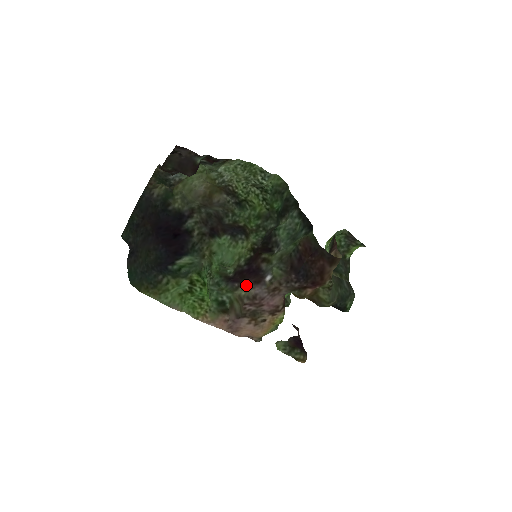
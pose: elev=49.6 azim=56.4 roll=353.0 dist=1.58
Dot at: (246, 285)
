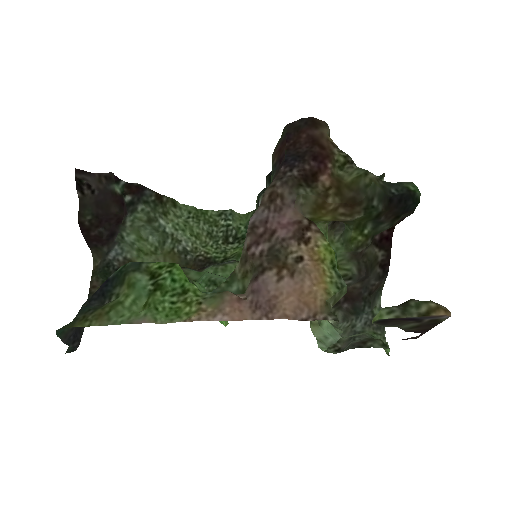
Dot at: occluded
